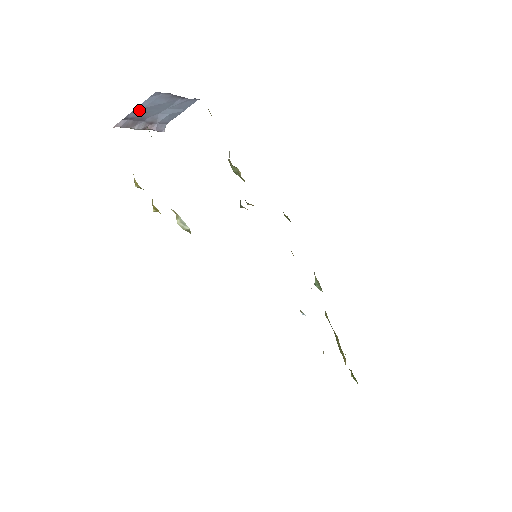
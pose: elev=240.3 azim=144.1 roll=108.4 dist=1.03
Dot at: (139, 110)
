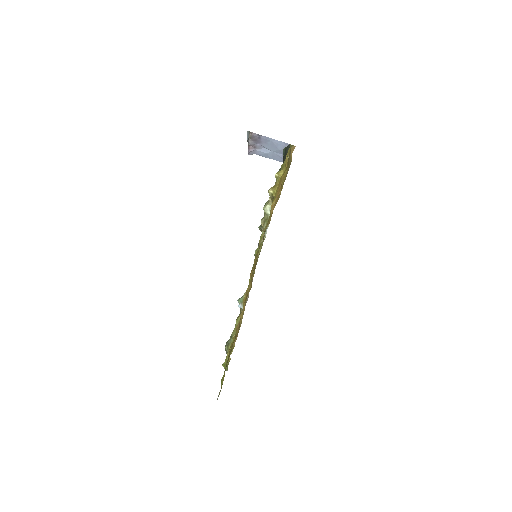
Dot at: (269, 140)
